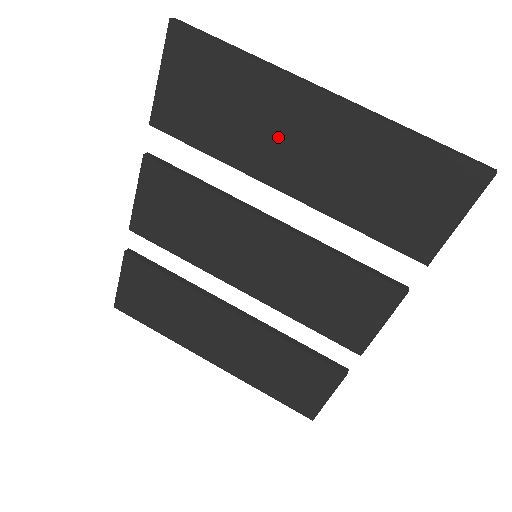
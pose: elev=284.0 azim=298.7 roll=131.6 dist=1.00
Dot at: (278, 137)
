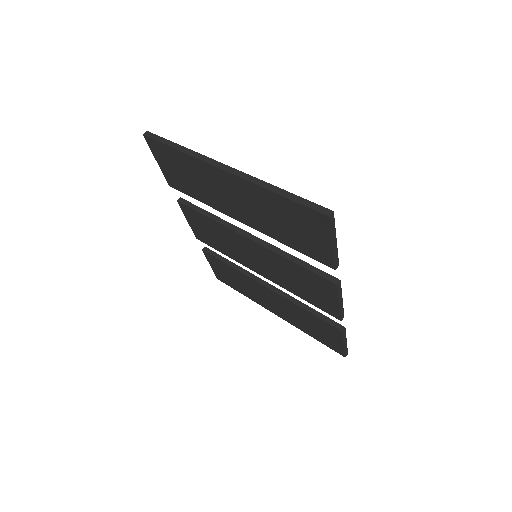
Dot at: (220, 193)
